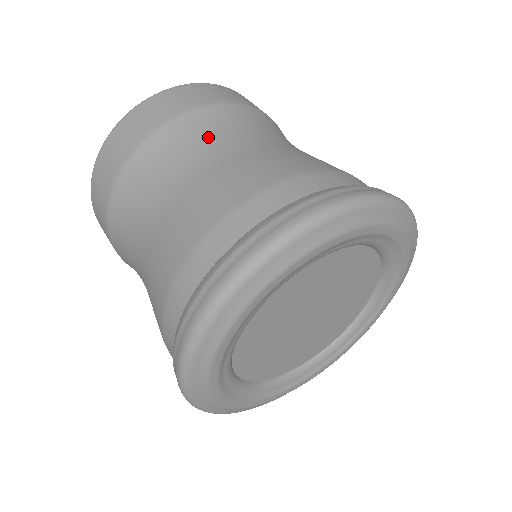
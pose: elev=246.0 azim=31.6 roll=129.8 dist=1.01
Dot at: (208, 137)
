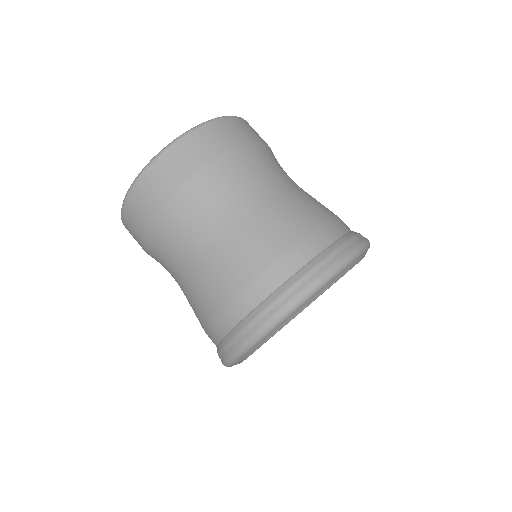
Dot at: (255, 175)
